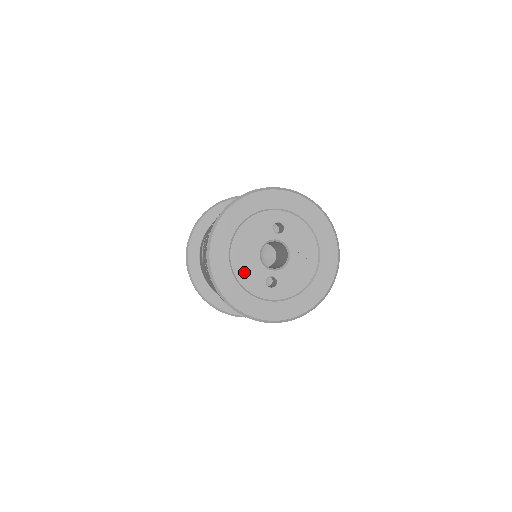
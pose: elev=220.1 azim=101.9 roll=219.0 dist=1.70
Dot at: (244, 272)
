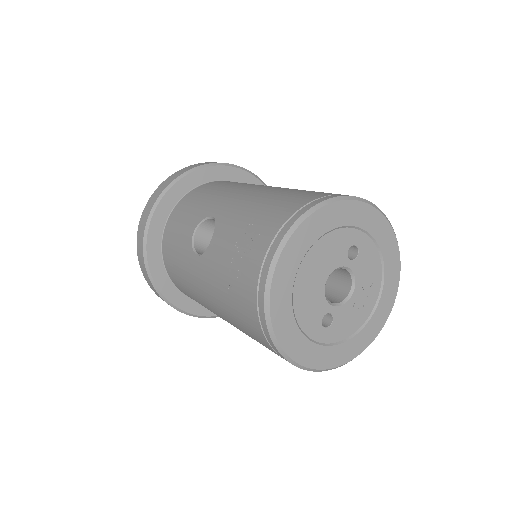
Dot at: (304, 303)
